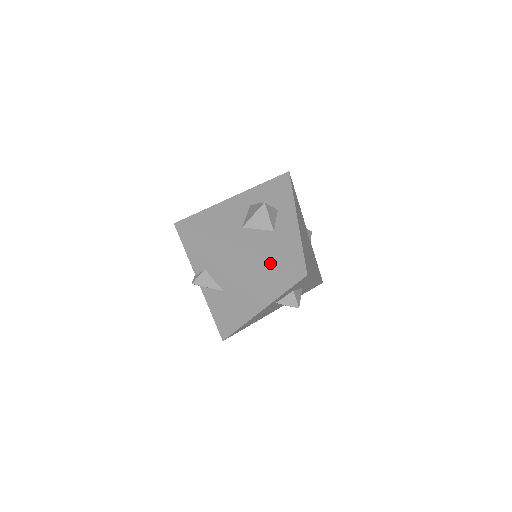
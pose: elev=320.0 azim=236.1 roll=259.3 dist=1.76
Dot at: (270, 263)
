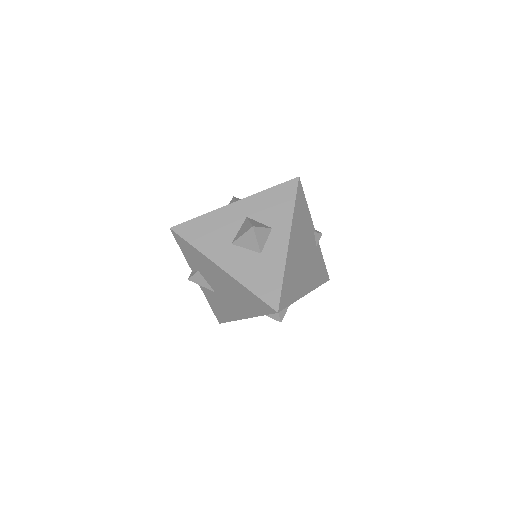
Dot at: (248, 290)
